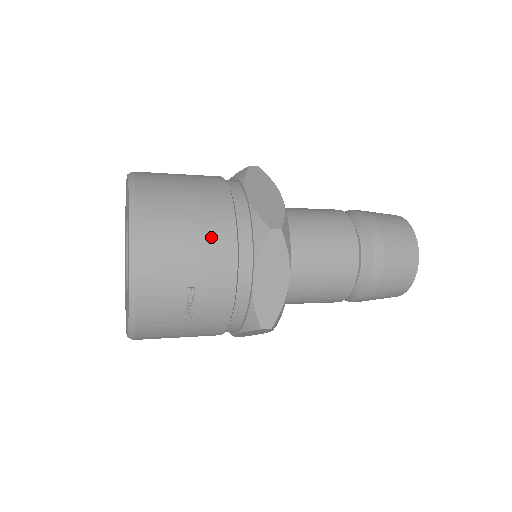
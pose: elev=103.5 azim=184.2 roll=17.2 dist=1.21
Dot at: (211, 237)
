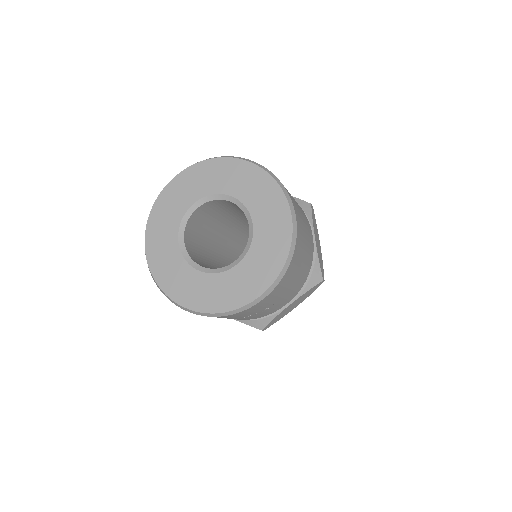
Dot at: (303, 274)
